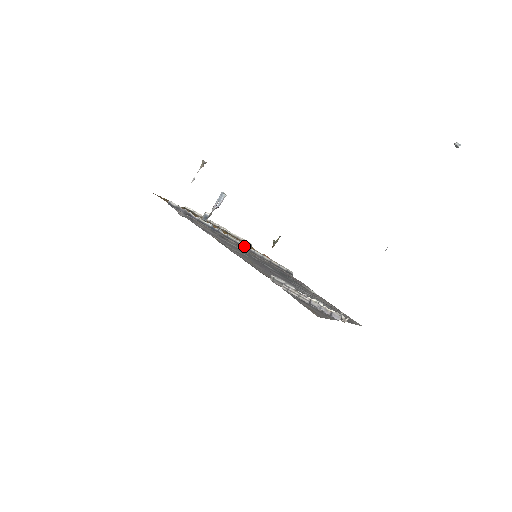
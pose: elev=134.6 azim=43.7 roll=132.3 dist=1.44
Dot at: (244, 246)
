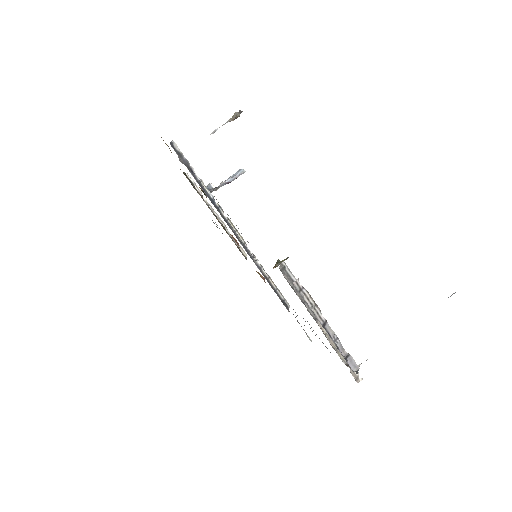
Dot at: occluded
